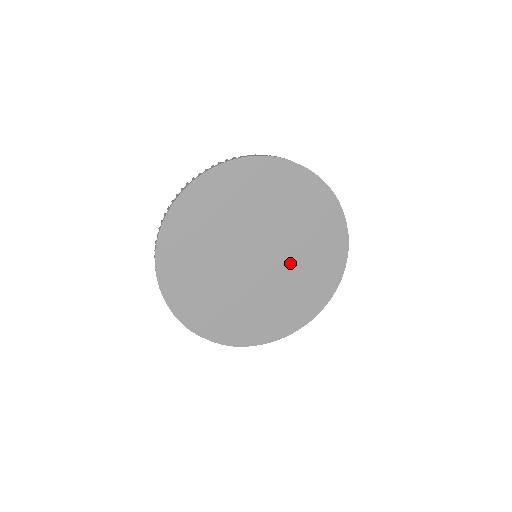
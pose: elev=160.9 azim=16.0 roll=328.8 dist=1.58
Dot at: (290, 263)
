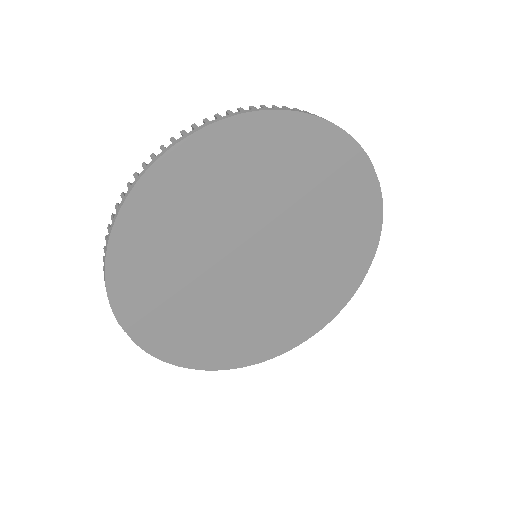
Dot at: (287, 285)
